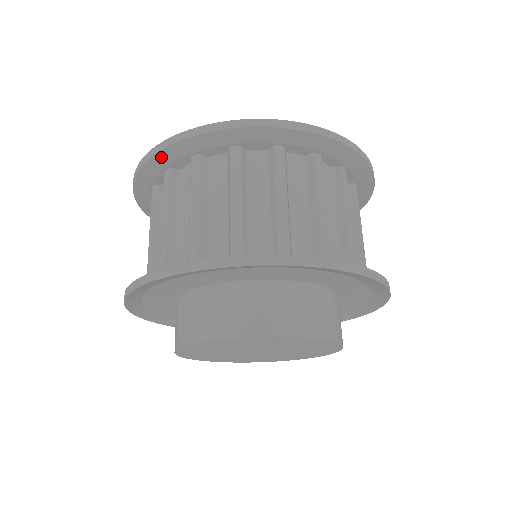
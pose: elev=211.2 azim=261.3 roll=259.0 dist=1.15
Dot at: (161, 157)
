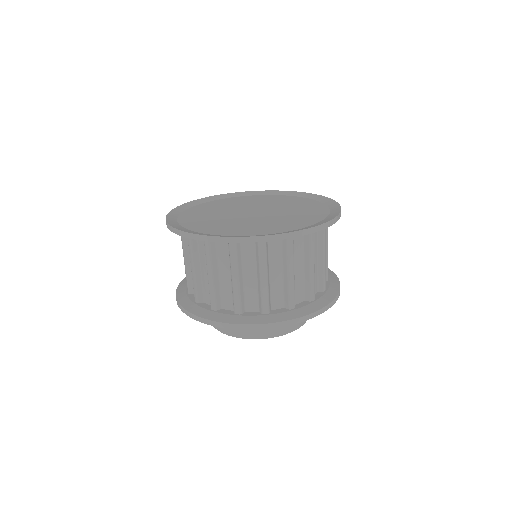
Dot at: occluded
